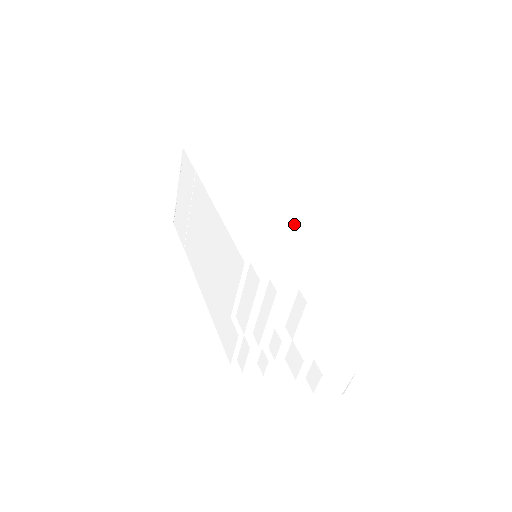
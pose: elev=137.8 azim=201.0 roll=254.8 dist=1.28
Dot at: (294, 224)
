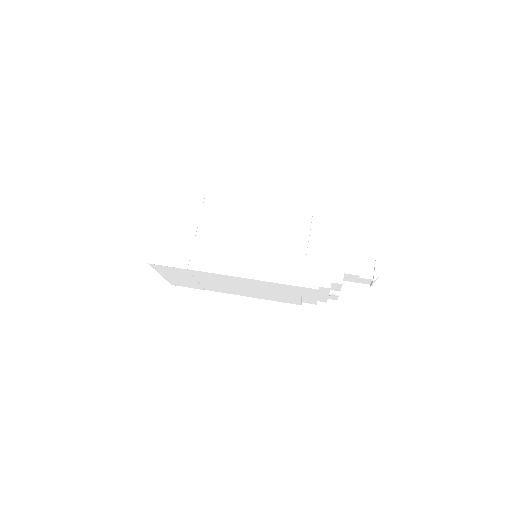
Dot at: occluded
